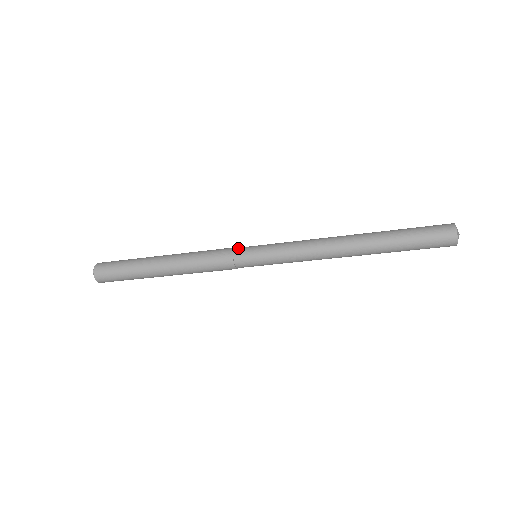
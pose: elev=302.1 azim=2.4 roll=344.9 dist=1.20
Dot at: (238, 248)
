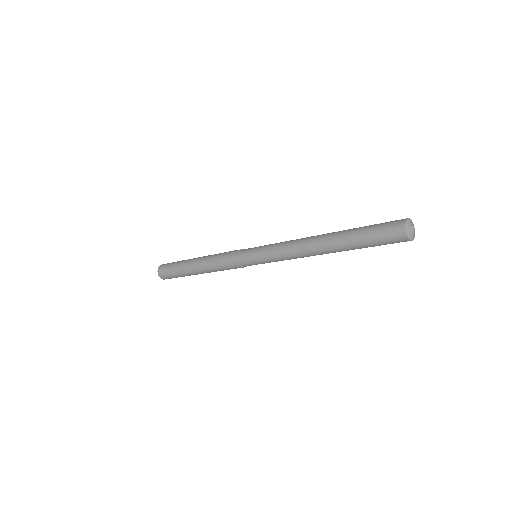
Dot at: (241, 251)
